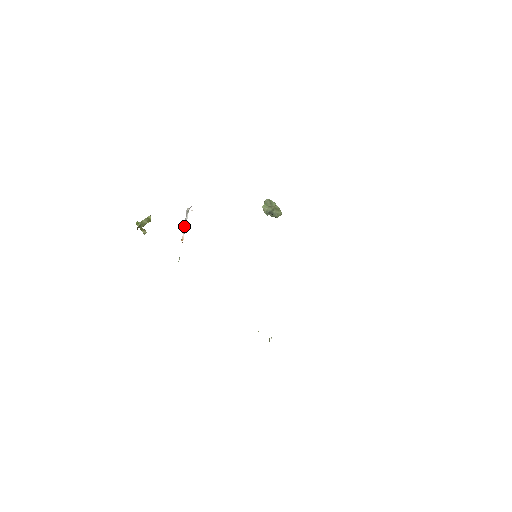
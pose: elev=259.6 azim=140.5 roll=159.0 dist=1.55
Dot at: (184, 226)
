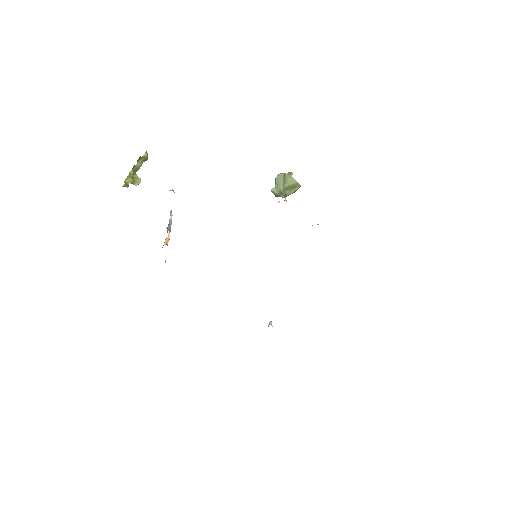
Dot at: (168, 225)
